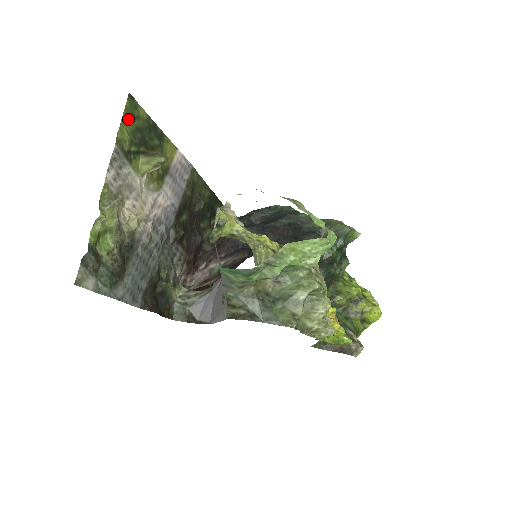
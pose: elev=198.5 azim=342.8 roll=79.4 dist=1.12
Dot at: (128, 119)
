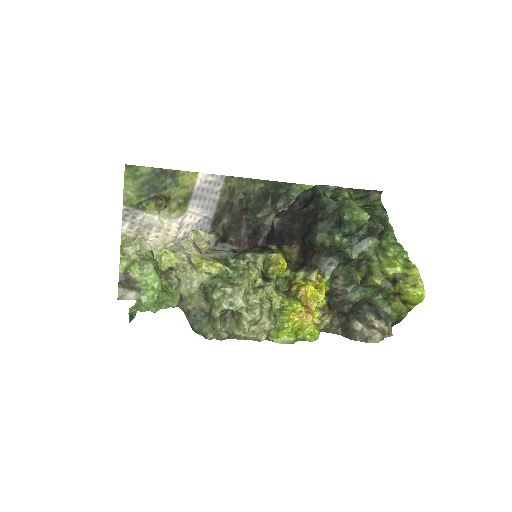
Dot at: (131, 182)
